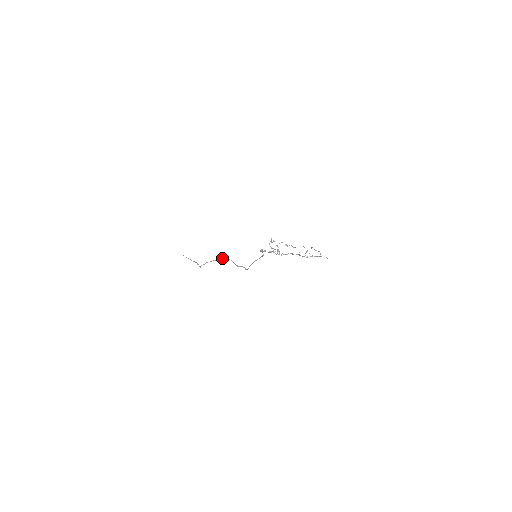
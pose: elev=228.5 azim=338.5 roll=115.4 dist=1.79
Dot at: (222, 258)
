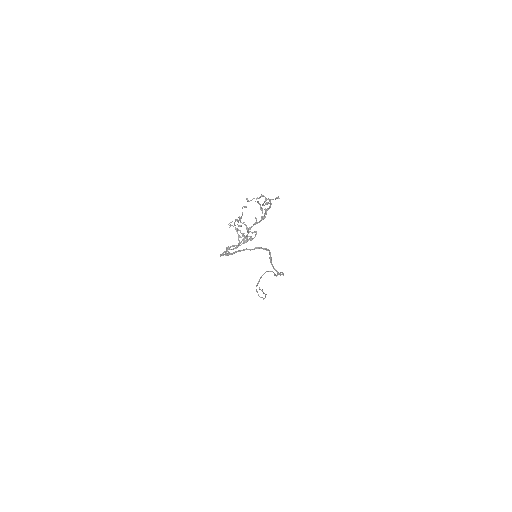
Dot at: (261, 276)
